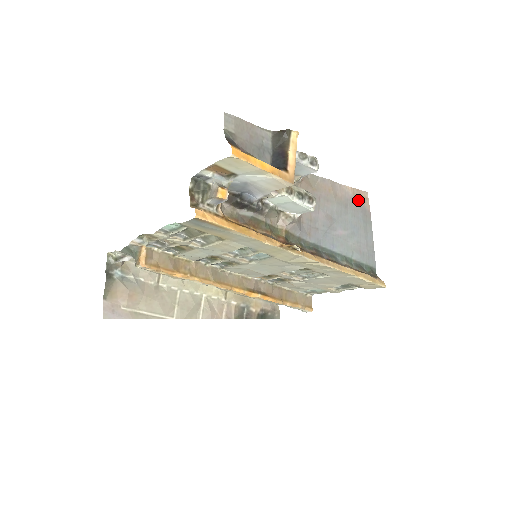
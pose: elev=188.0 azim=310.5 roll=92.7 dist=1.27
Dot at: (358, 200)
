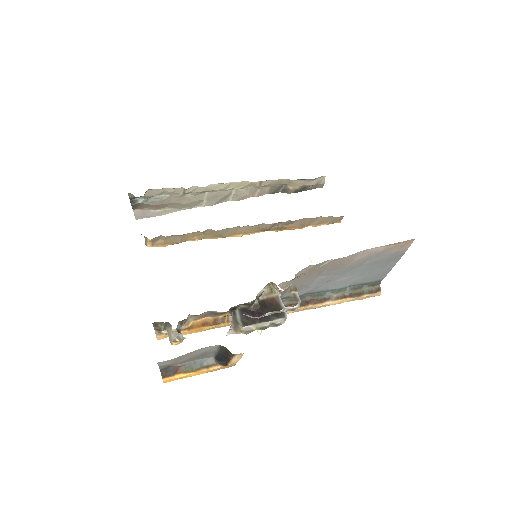
Dot at: (390, 250)
